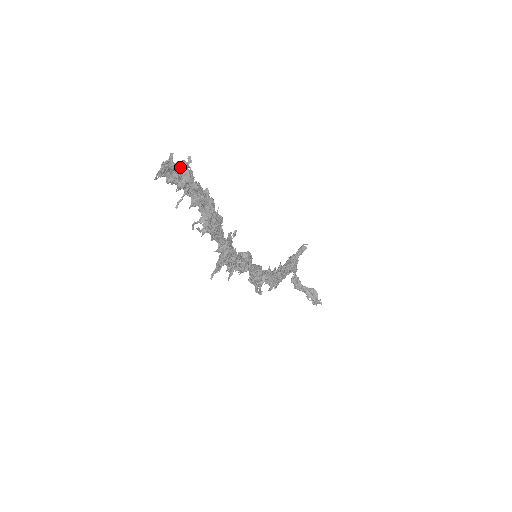
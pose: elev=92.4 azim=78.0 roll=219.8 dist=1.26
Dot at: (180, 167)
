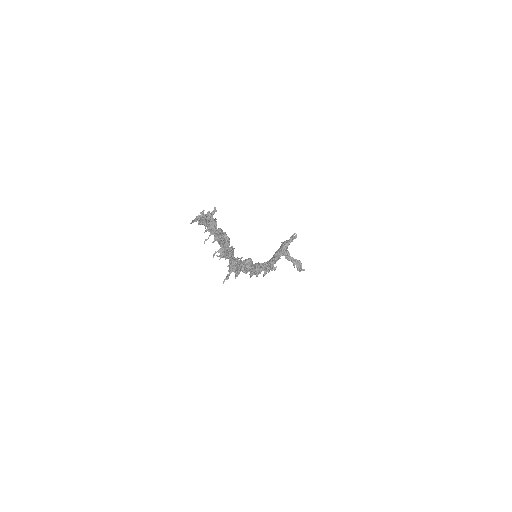
Dot at: (208, 221)
